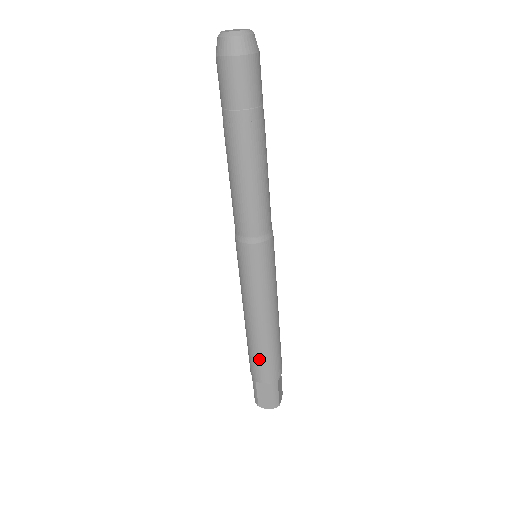
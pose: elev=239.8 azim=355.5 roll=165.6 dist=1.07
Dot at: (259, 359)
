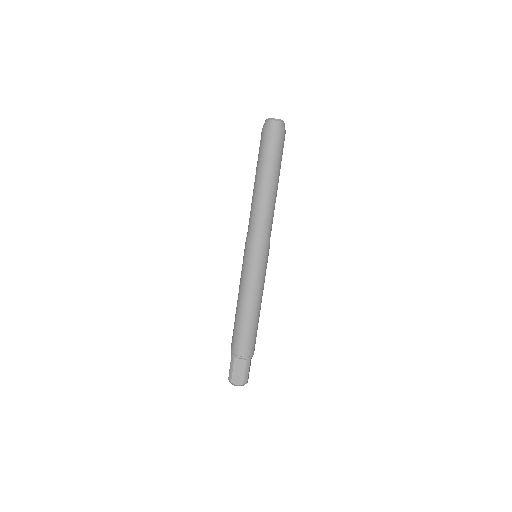
Dot at: (243, 335)
